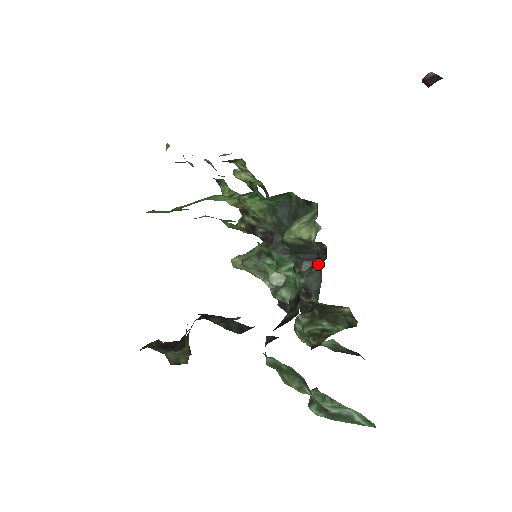
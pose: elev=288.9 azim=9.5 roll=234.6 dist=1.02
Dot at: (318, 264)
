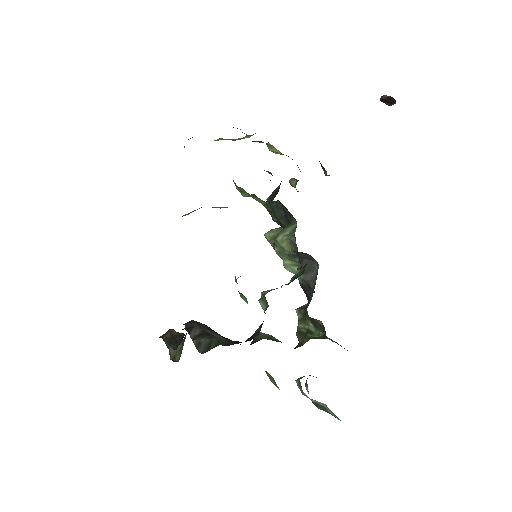
Dot at: (297, 276)
